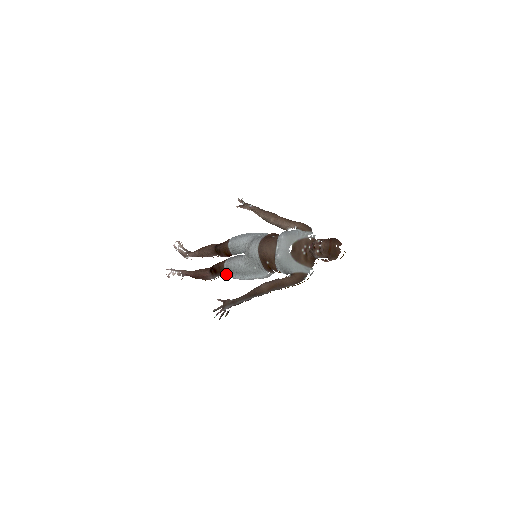
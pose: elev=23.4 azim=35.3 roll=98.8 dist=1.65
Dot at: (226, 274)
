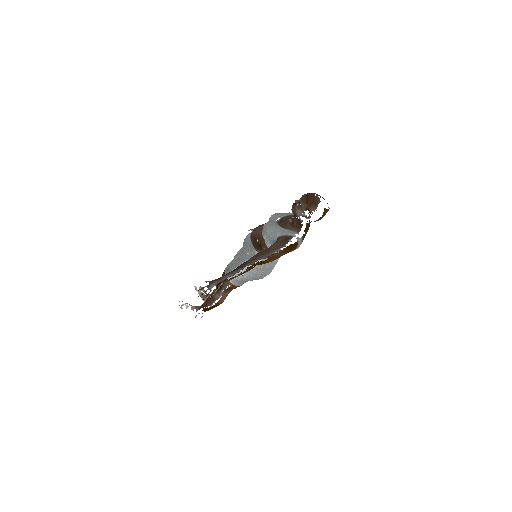
Dot at: (227, 278)
